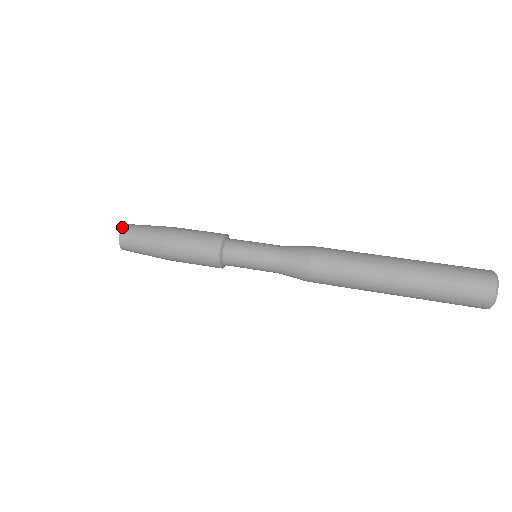
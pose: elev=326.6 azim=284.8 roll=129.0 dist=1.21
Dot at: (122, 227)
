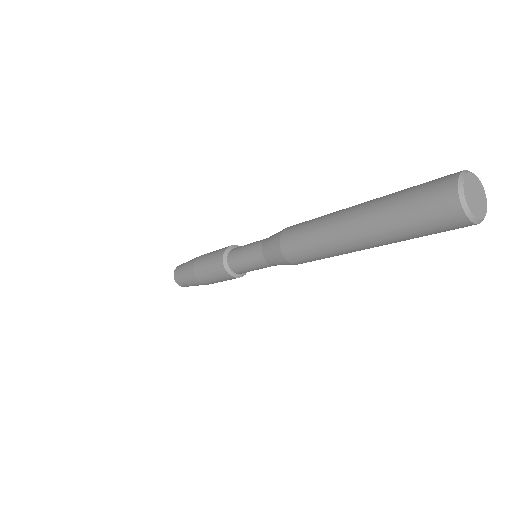
Dot at: occluded
